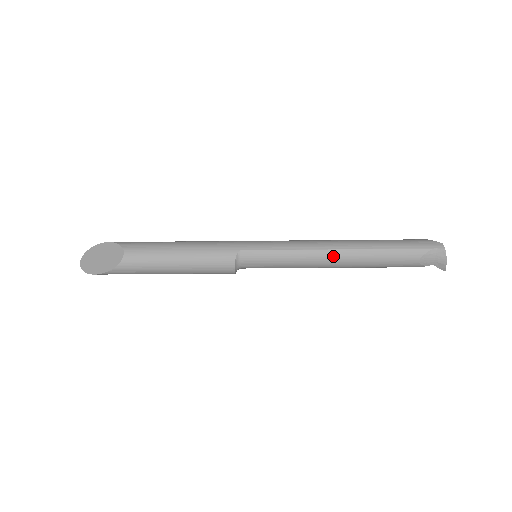
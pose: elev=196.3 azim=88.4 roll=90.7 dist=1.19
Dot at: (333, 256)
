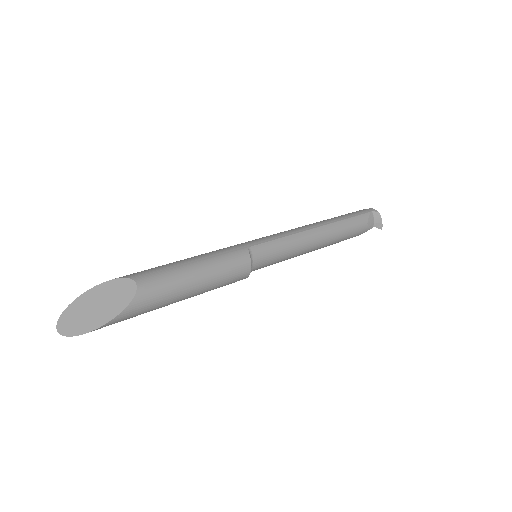
Dot at: (318, 233)
